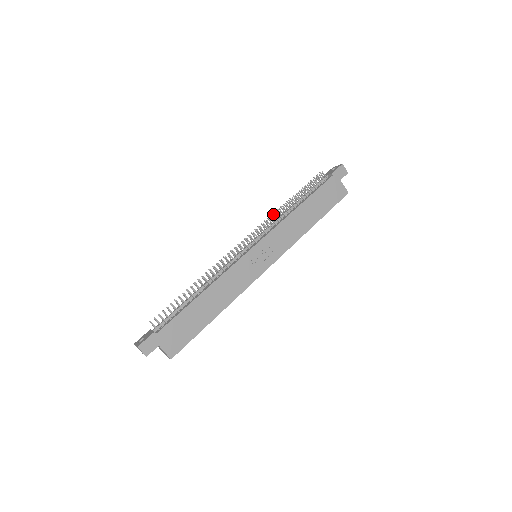
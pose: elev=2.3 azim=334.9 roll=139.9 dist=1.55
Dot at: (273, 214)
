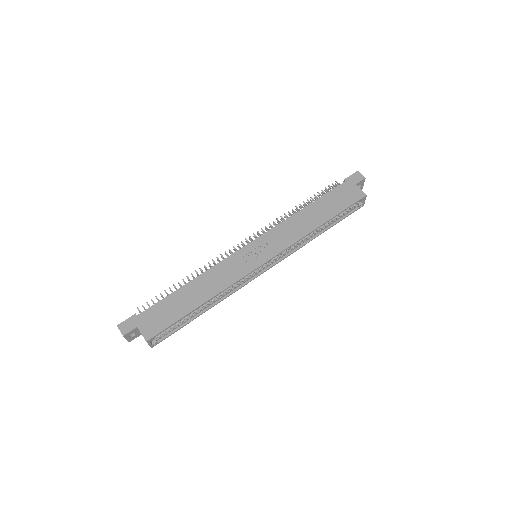
Dot at: (277, 218)
